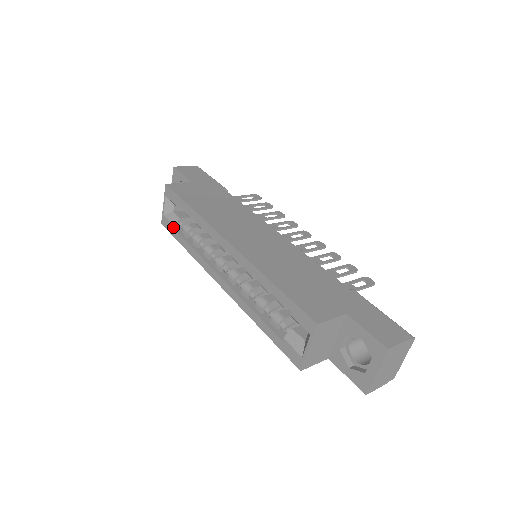
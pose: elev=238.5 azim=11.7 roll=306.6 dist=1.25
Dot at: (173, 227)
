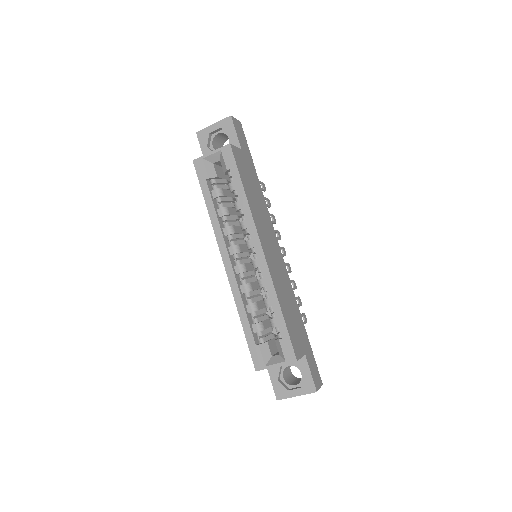
Dot at: (207, 179)
